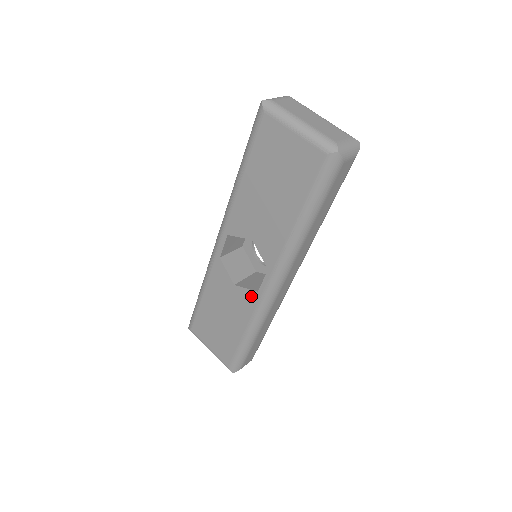
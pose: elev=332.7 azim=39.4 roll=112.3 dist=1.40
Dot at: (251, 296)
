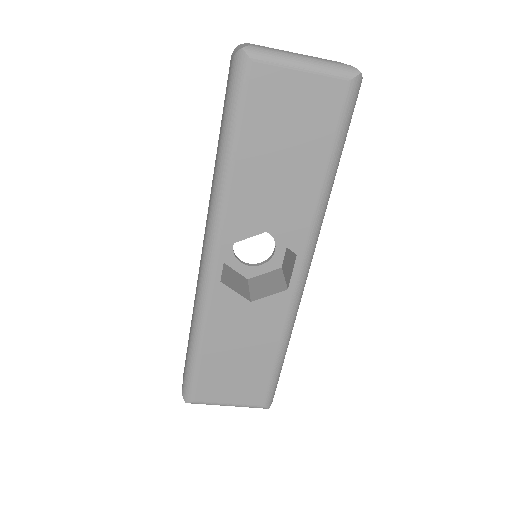
Dot at: (279, 300)
